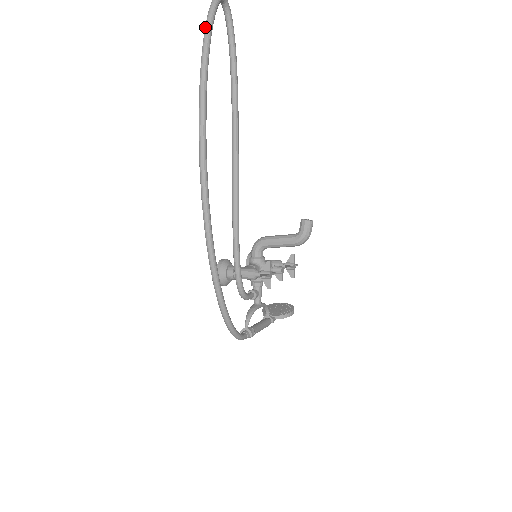
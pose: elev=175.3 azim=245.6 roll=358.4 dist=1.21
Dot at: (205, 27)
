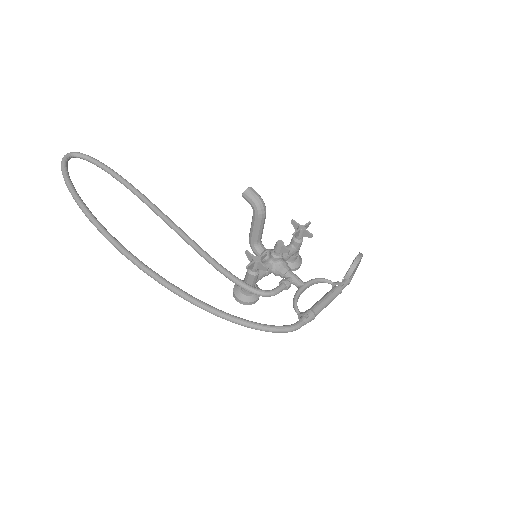
Dot at: (65, 182)
